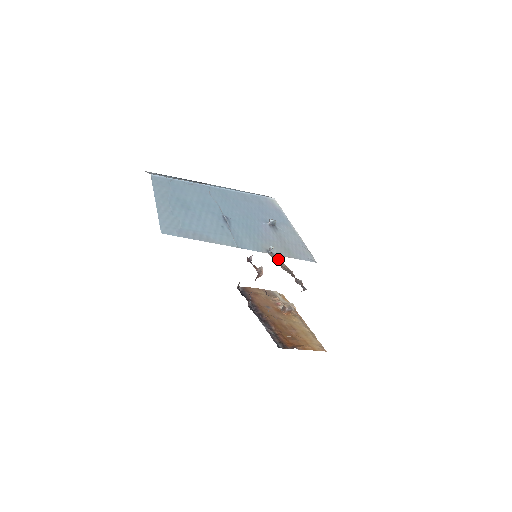
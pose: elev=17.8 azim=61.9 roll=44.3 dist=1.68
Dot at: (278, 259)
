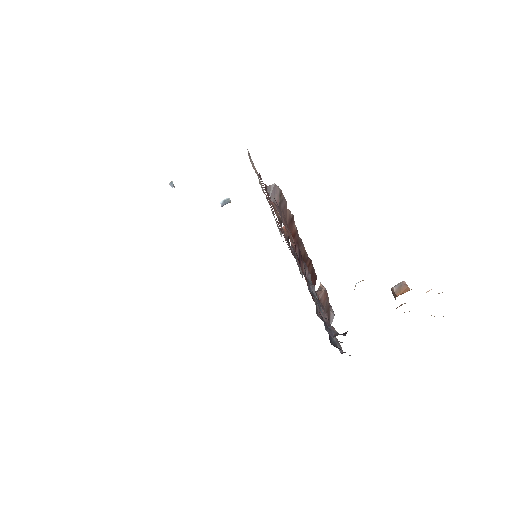
Dot at: occluded
